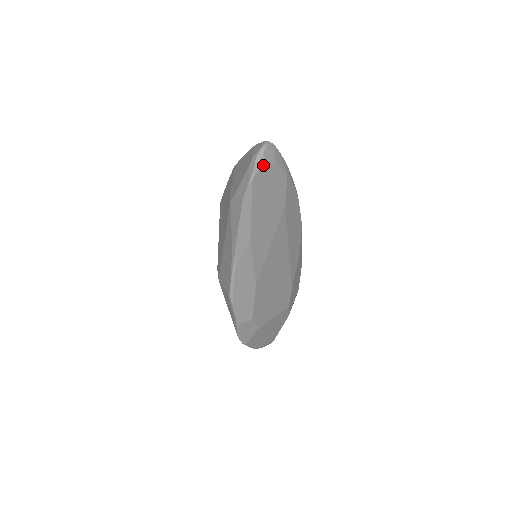
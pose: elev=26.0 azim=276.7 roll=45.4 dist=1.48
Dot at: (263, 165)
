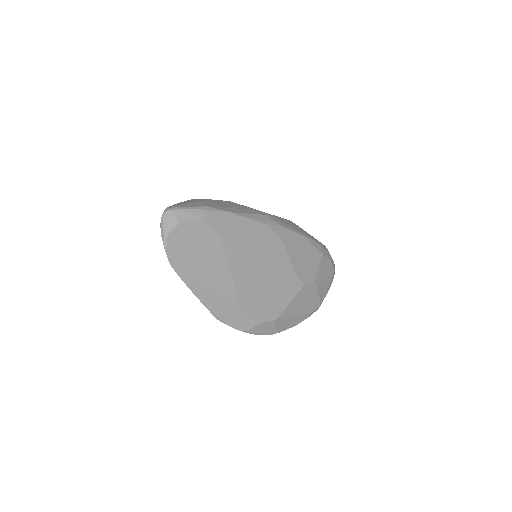
Dot at: (169, 235)
